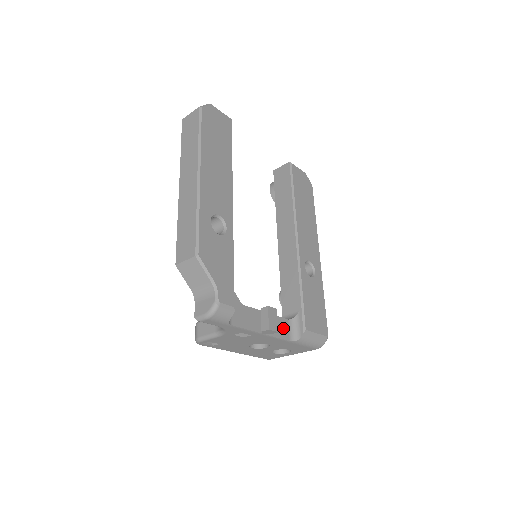
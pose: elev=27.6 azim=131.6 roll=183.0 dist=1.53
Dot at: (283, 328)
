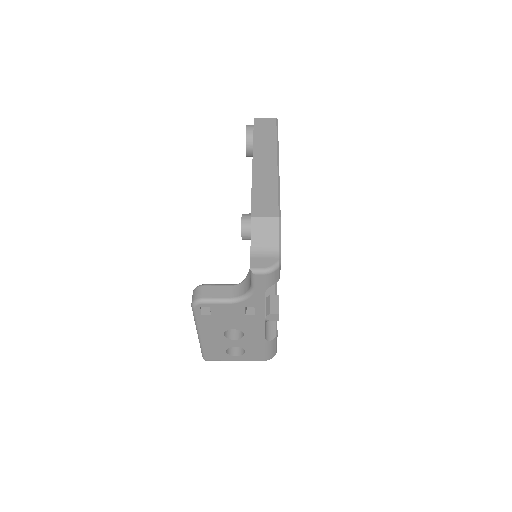
Dot at: occluded
